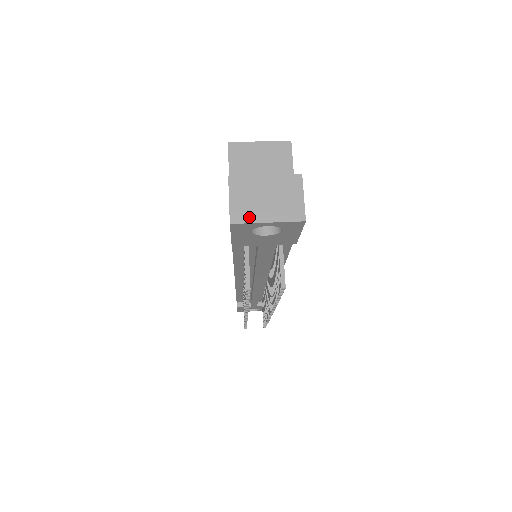
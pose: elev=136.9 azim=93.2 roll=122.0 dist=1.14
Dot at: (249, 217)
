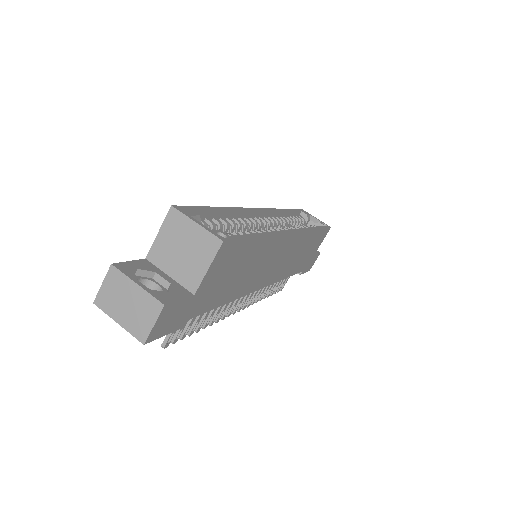
Dot at: (108, 309)
